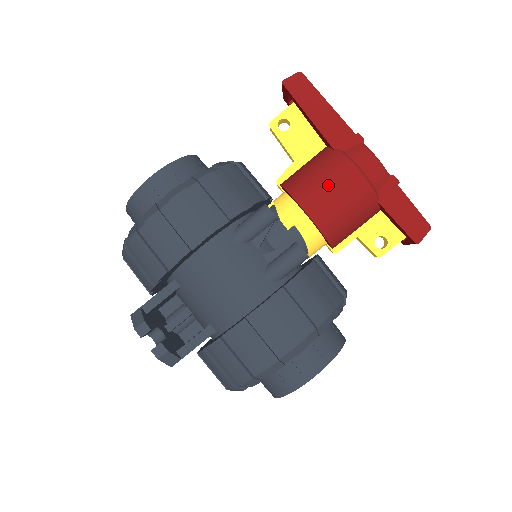
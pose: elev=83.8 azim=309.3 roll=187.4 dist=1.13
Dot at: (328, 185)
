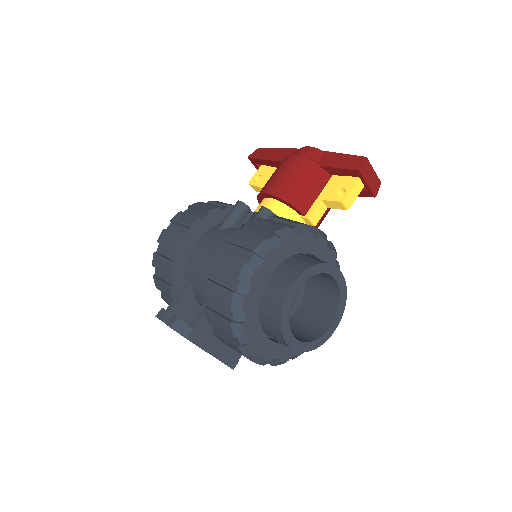
Dot at: (277, 173)
